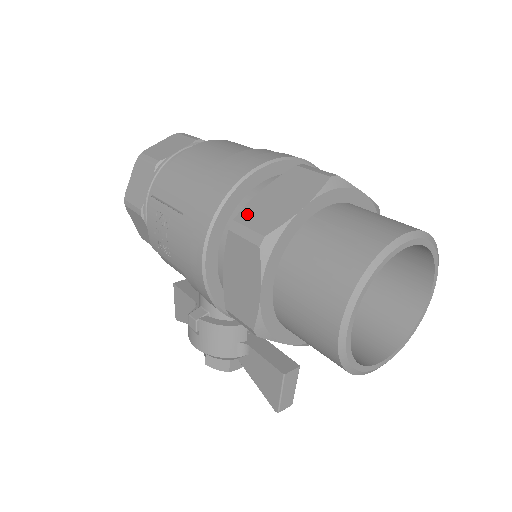
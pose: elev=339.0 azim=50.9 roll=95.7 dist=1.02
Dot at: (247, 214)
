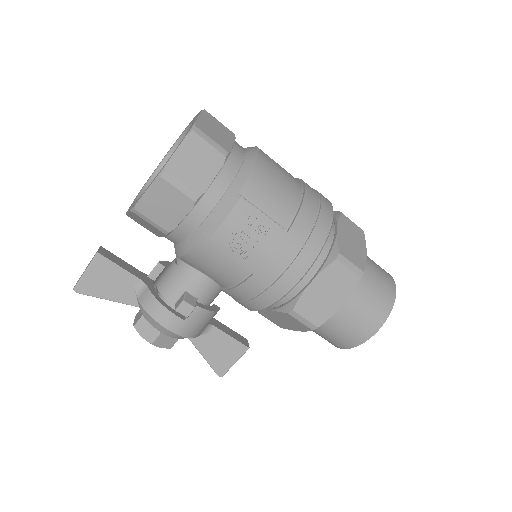
Dot at: (344, 250)
